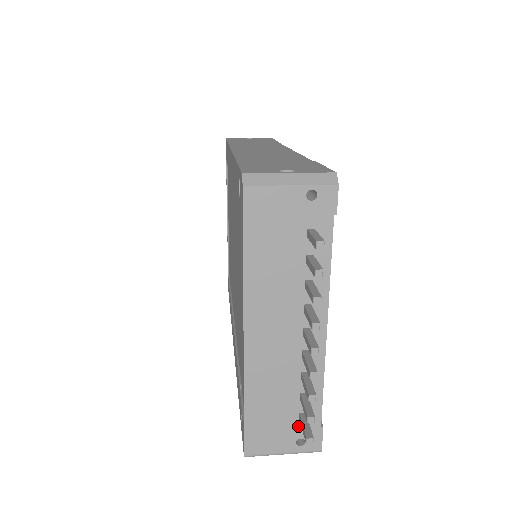
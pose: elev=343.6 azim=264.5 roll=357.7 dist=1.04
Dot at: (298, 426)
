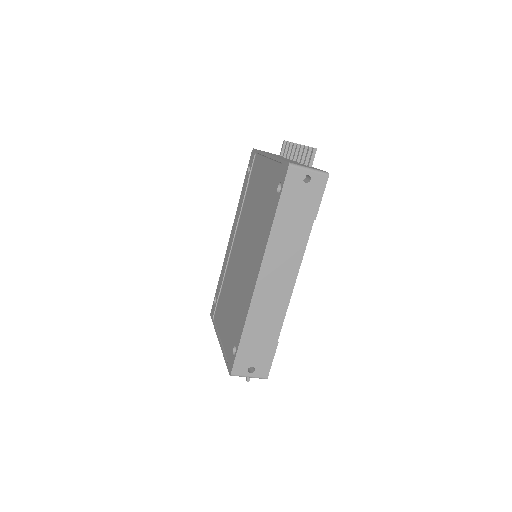
Dot at: occluded
